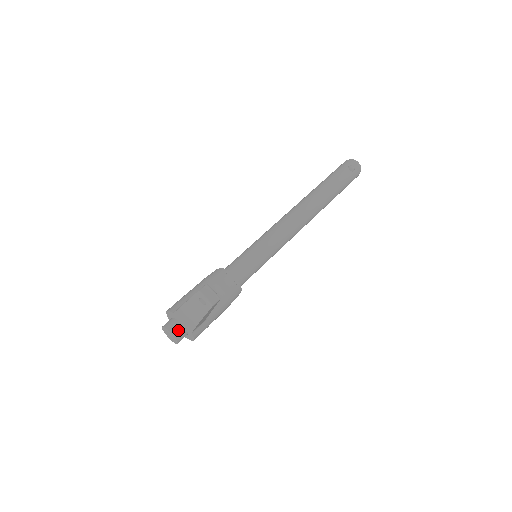
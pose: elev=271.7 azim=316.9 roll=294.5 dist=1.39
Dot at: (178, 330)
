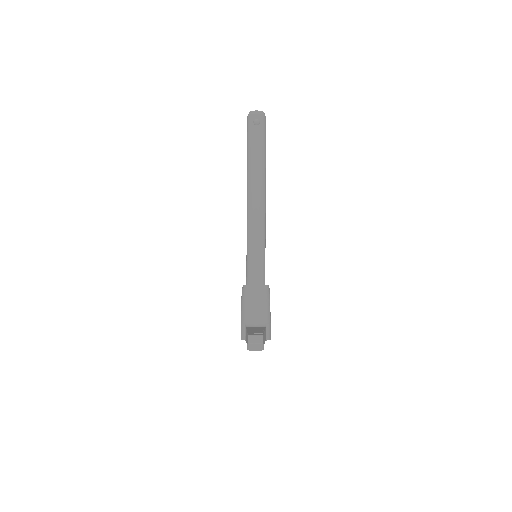
Dot at: (257, 345)
